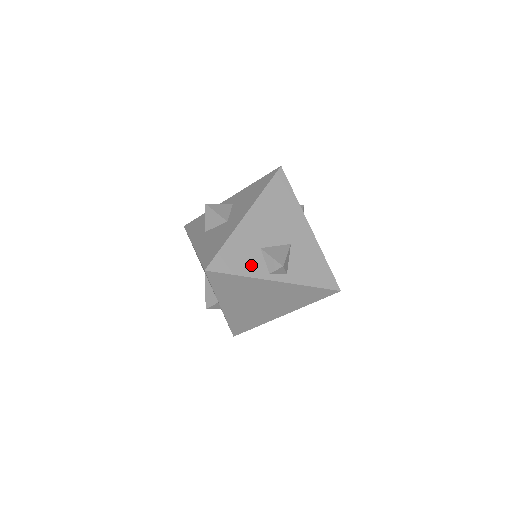
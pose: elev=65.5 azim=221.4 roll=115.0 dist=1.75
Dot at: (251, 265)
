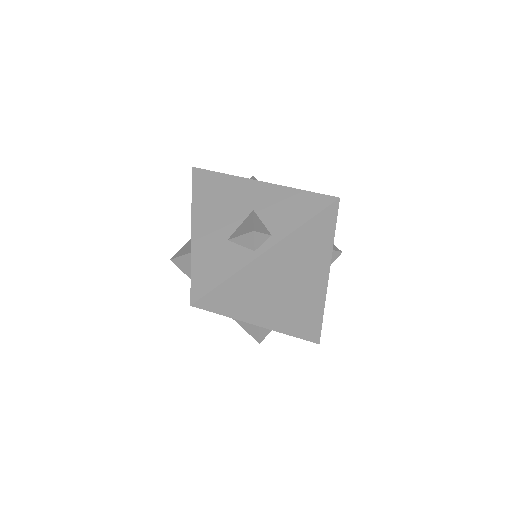
Dot at: (230, 261)
